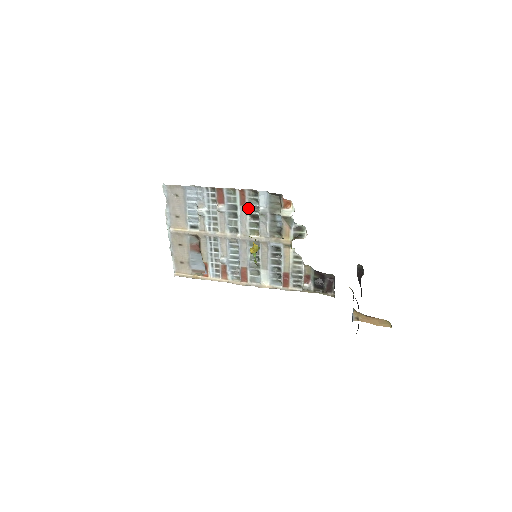
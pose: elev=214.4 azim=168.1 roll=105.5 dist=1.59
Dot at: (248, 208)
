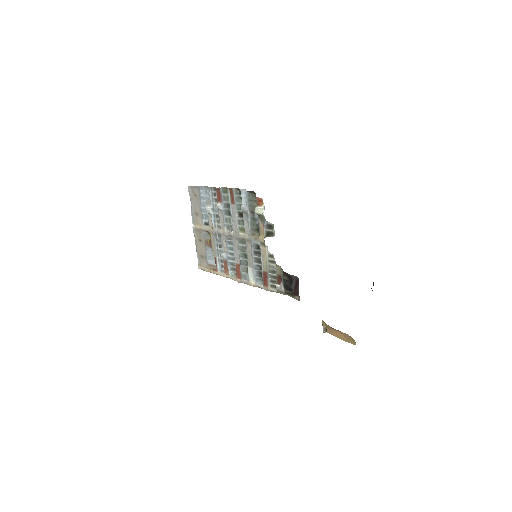
Dot at: (236, 206)
